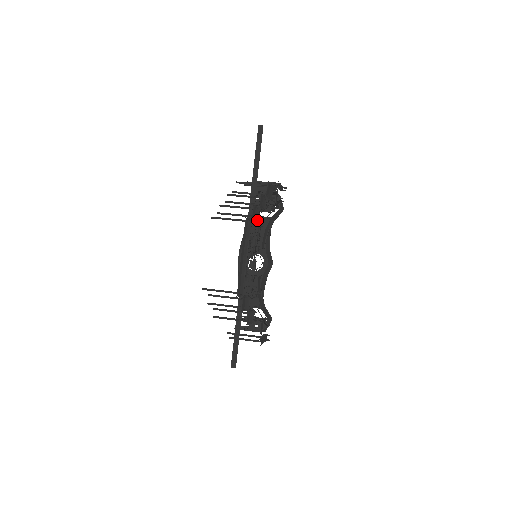
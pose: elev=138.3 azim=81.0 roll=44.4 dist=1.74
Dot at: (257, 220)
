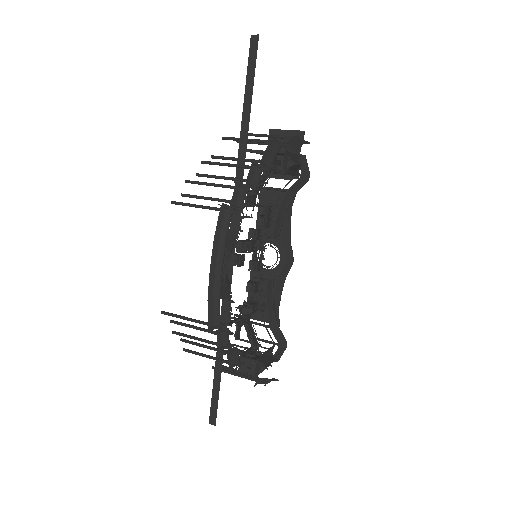
Dot at: (240, 208)
